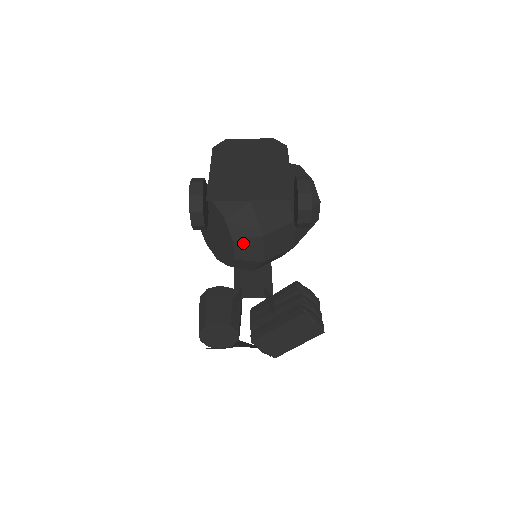
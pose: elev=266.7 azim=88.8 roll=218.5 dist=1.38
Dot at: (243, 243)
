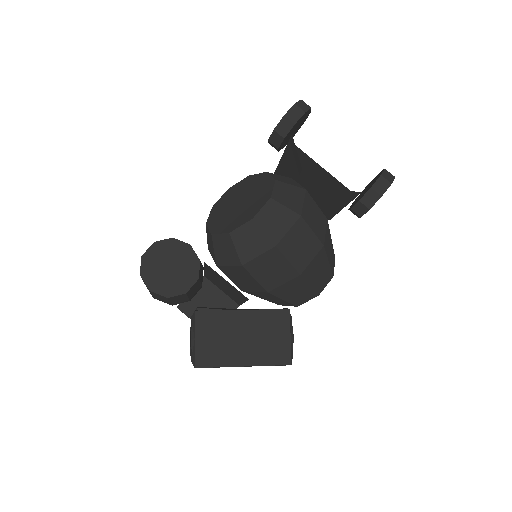
Dot at: (277, 208)
